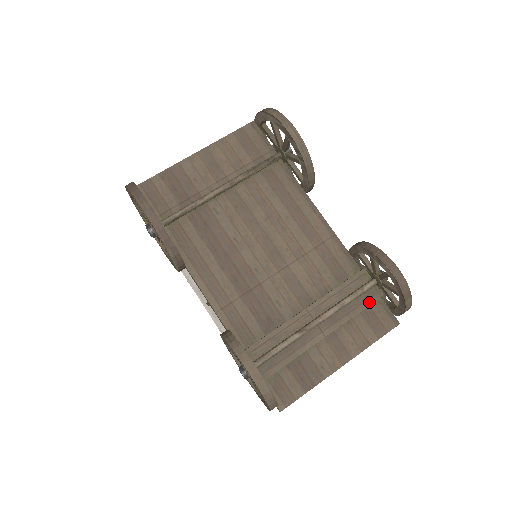
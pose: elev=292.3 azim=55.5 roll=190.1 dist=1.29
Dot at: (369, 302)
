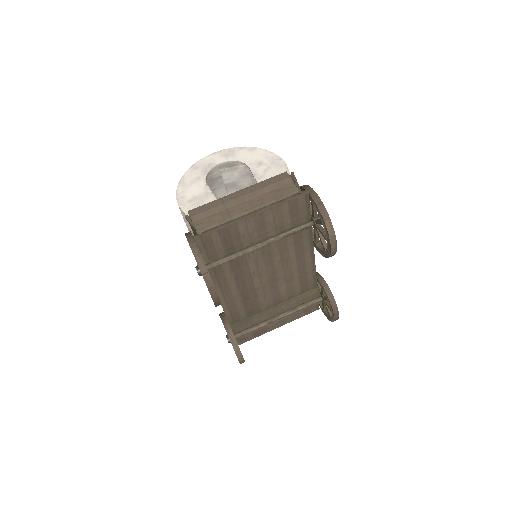
Dot at: (311, 306)
